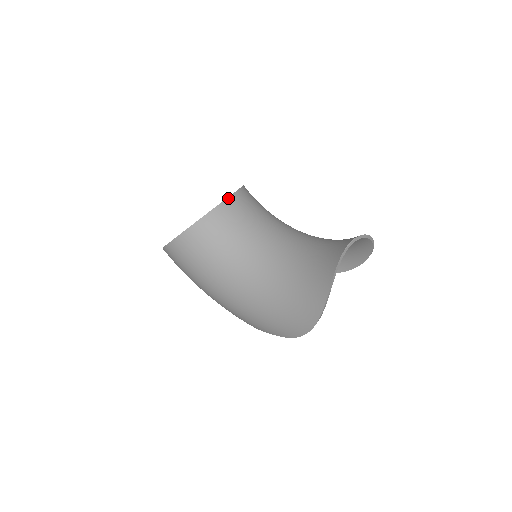
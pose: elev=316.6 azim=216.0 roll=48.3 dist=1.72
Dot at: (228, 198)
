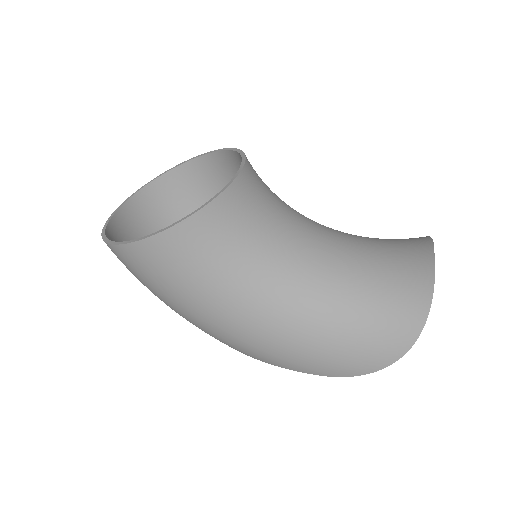
Dot at: (242, 170)
